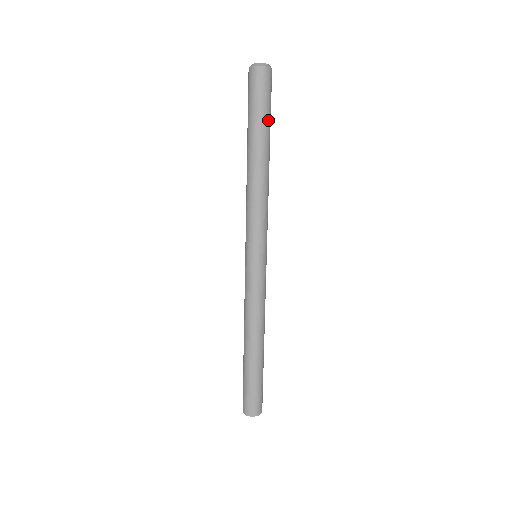
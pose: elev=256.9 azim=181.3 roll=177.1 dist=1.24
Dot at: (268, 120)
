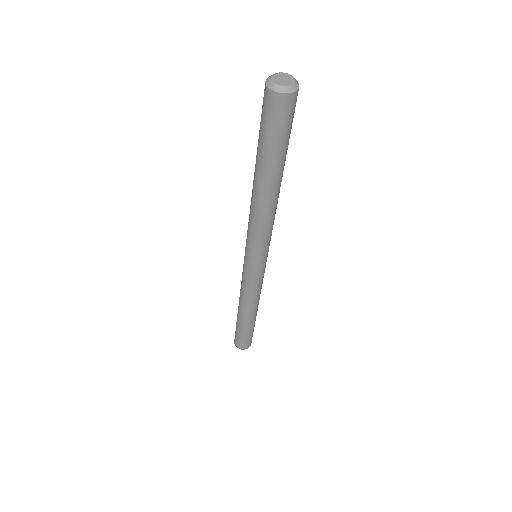
Dot at: occluded
